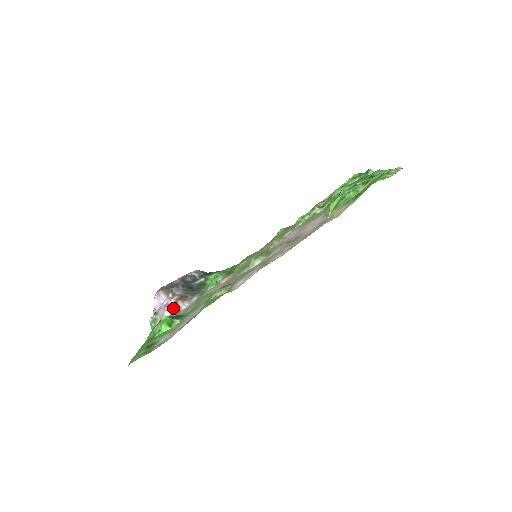
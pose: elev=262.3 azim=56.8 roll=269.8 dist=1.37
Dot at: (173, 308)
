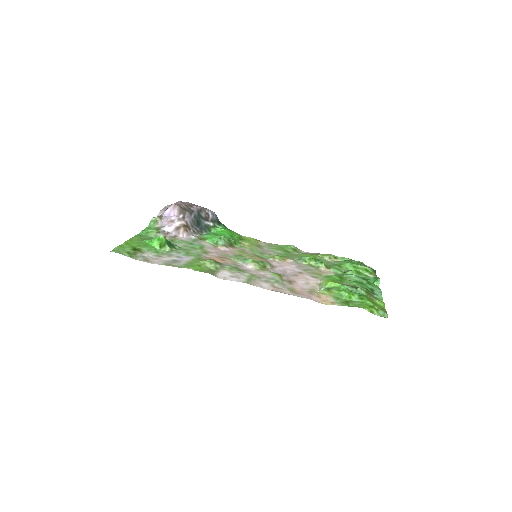
Dot at: (174, 229)
